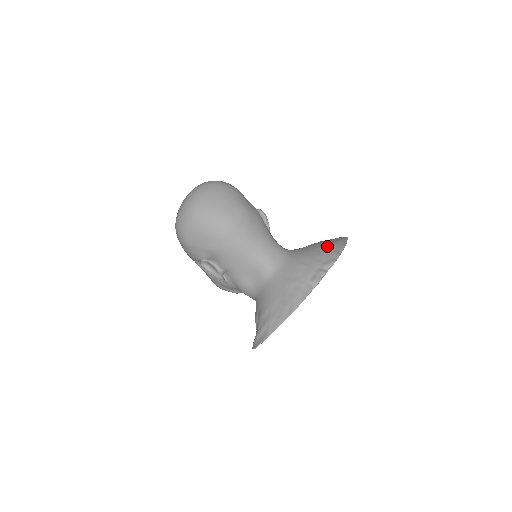
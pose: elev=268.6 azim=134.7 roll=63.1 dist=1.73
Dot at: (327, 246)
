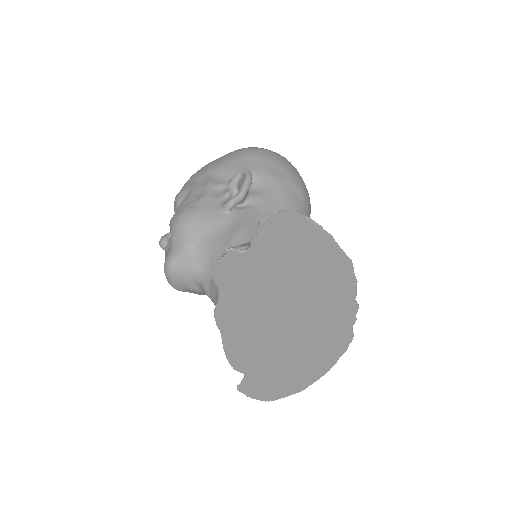
Dot at: occluded
